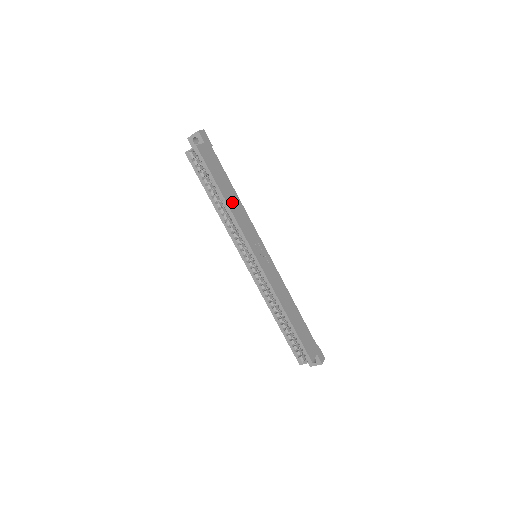
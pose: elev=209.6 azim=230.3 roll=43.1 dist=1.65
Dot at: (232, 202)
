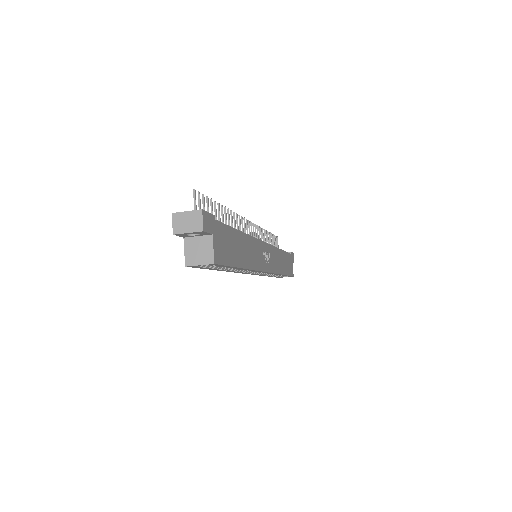
Dot at: (246, 255)
